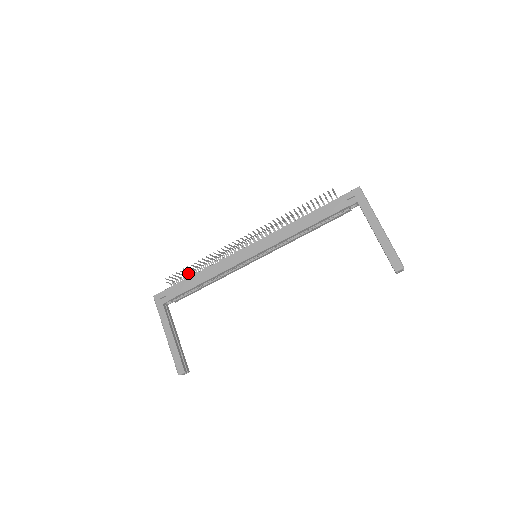
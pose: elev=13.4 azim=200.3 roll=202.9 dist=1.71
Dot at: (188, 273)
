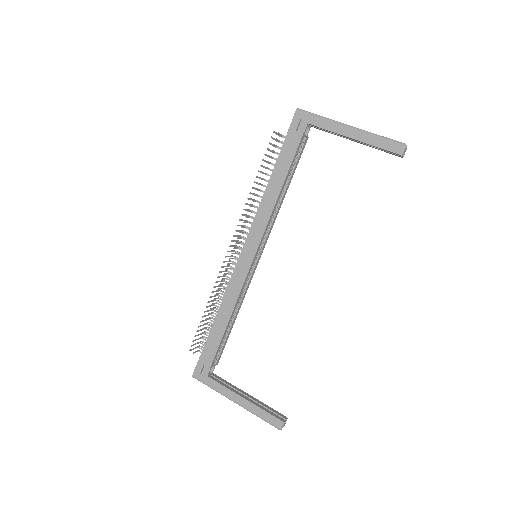
Dot at: (206, 327)
